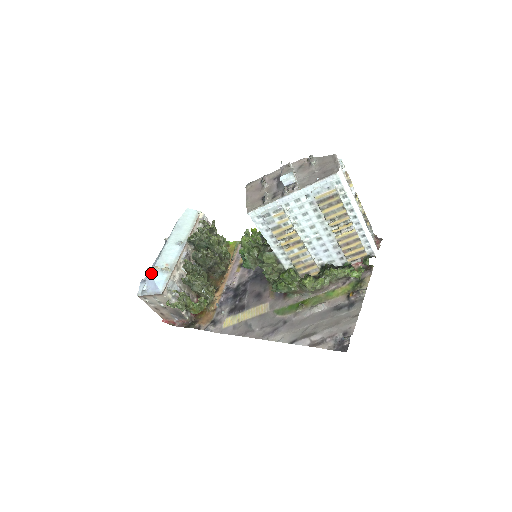
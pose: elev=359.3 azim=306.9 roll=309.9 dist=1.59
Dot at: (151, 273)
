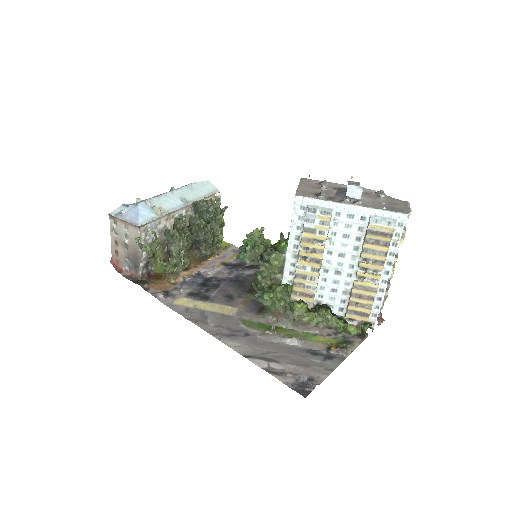
Dot at: (140, 203)
